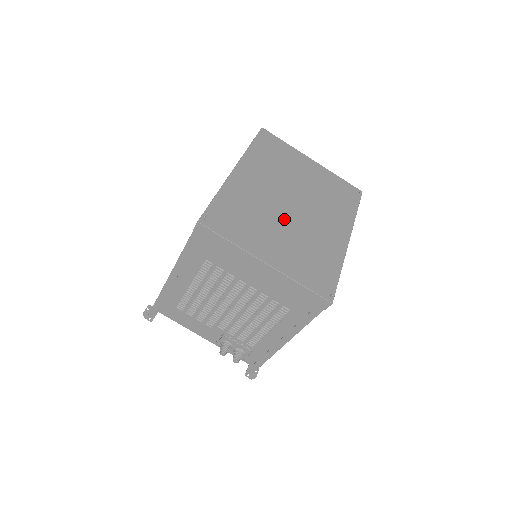
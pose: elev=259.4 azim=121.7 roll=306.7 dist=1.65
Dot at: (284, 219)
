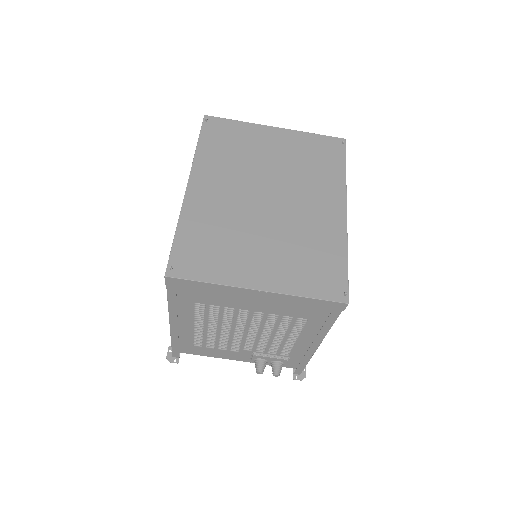
Dot at: (263, 222)
